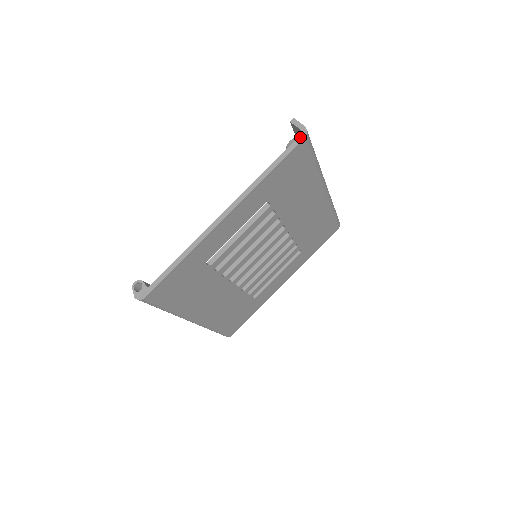
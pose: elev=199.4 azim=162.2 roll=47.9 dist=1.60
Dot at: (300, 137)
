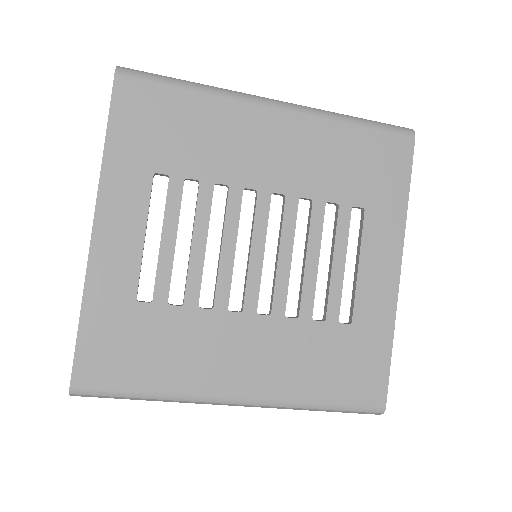
Dot at: (114, 79)
